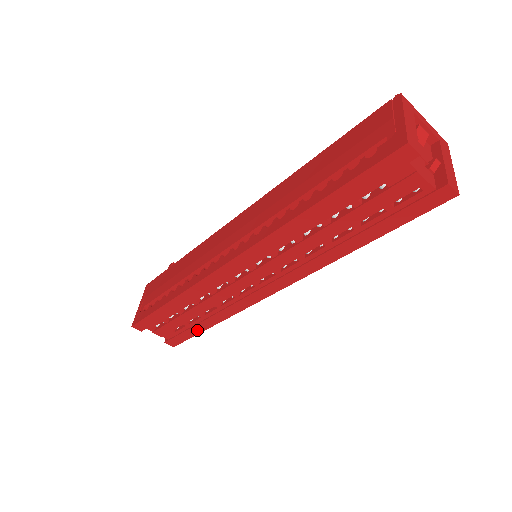
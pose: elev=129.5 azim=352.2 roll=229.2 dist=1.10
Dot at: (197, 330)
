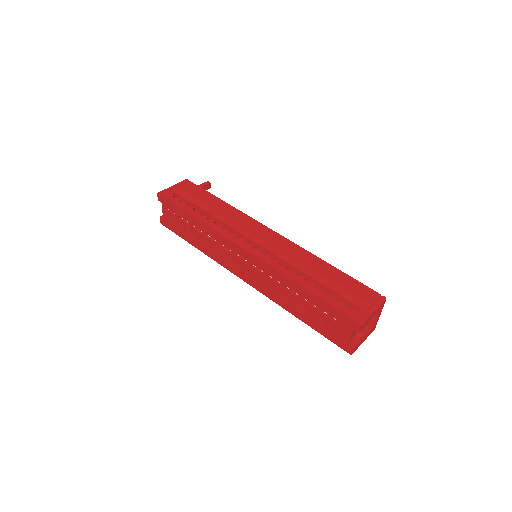
Dot at: (185, 237)
